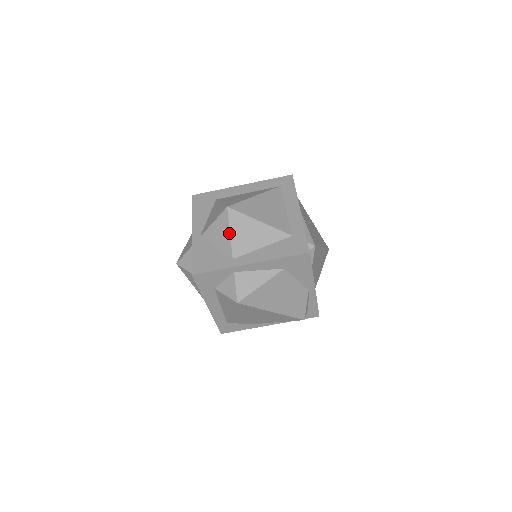
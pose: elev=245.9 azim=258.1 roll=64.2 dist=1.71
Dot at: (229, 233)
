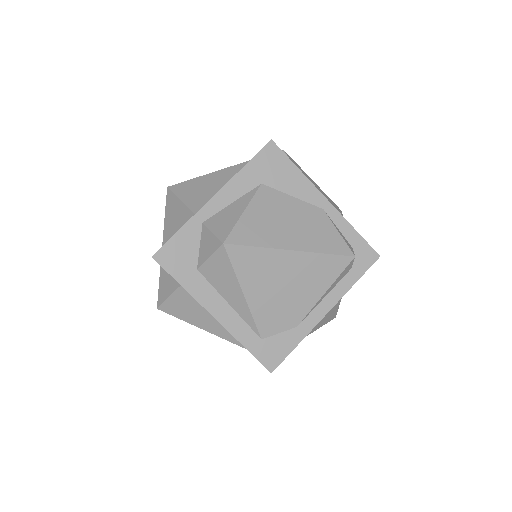
Dot at: (179, 201)
